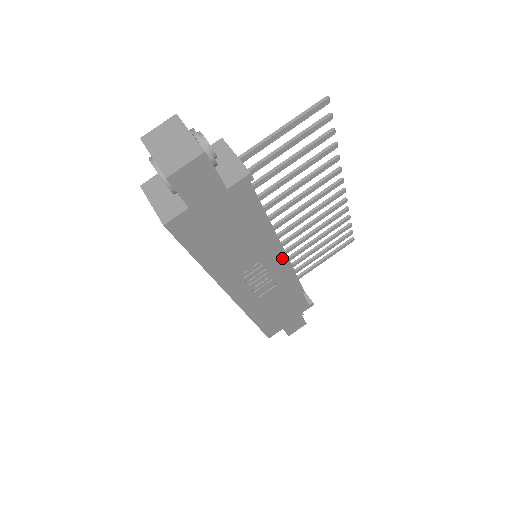
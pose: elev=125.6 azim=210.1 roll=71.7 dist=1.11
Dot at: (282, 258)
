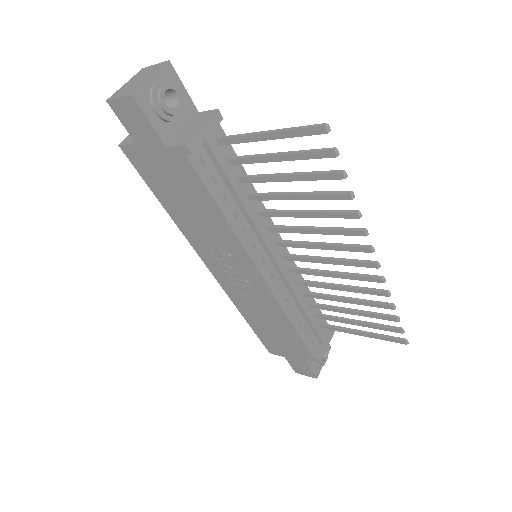
Dot at: (257, 270)
